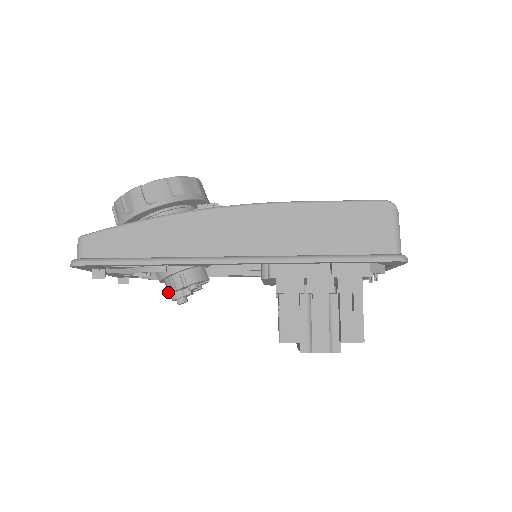
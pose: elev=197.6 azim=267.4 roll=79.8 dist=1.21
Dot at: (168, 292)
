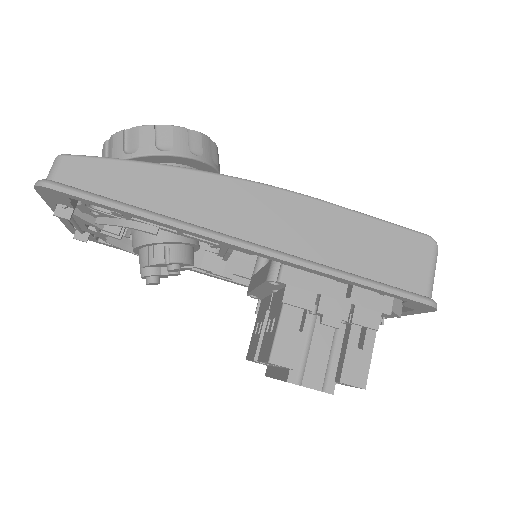
Dot at: (140, 264)
